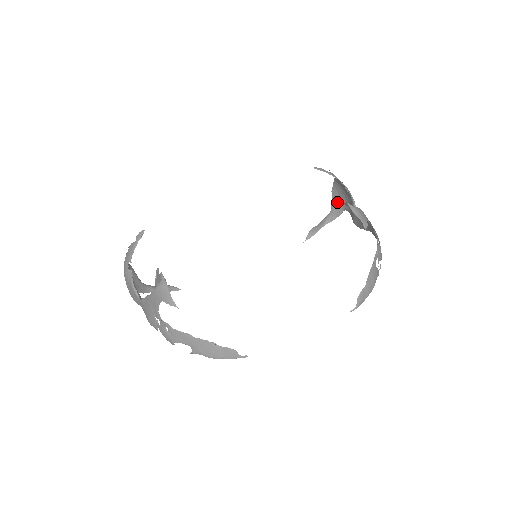
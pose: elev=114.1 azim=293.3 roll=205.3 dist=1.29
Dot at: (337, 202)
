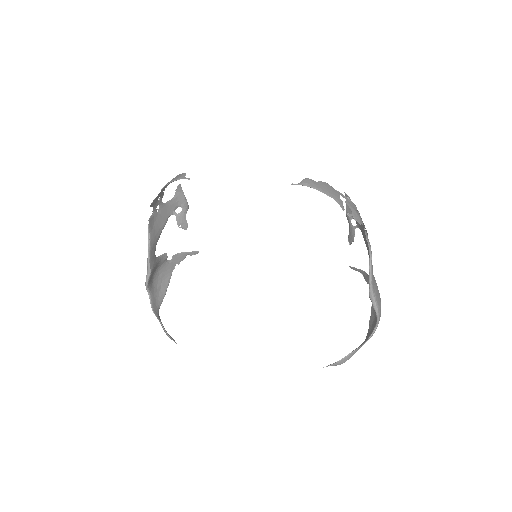
Dot at: (372, 327)
